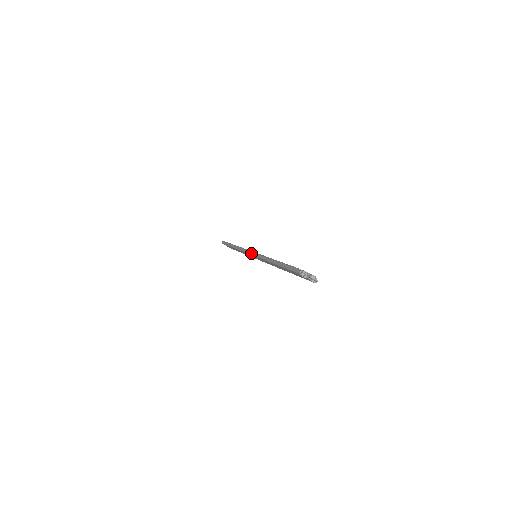
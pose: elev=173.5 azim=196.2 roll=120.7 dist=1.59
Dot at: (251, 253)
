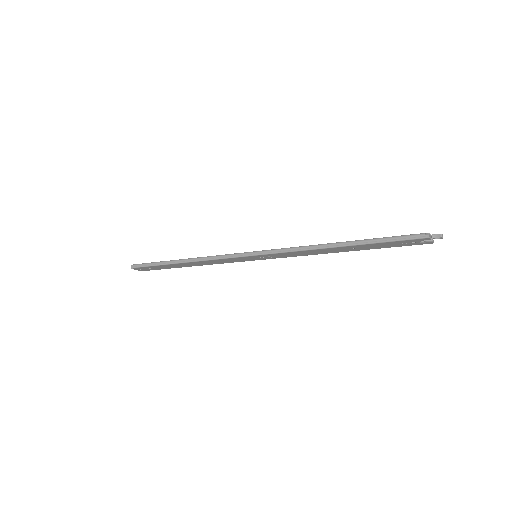
Dot at: (259, 253)
